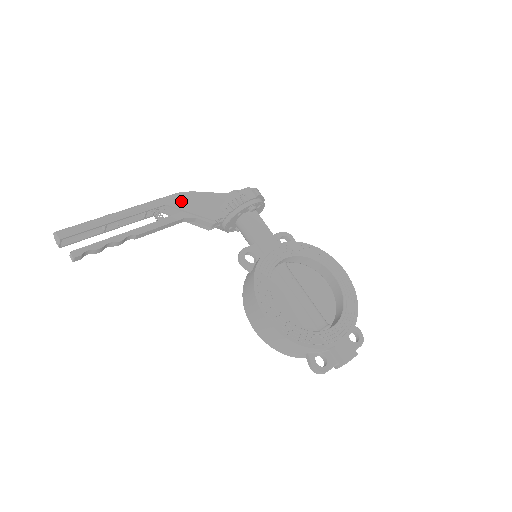
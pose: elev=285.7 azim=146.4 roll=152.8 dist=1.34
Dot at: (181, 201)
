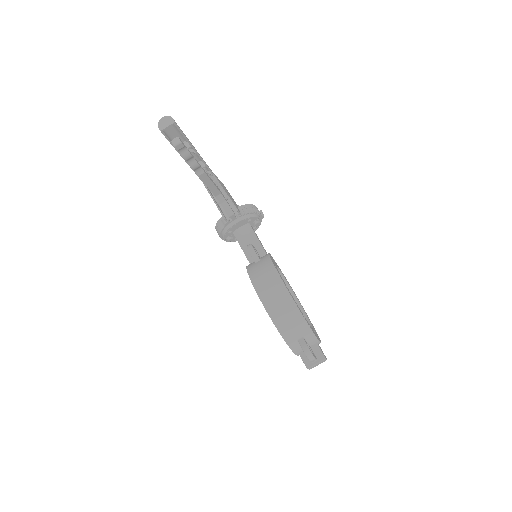
Dot at: (220, 181)
